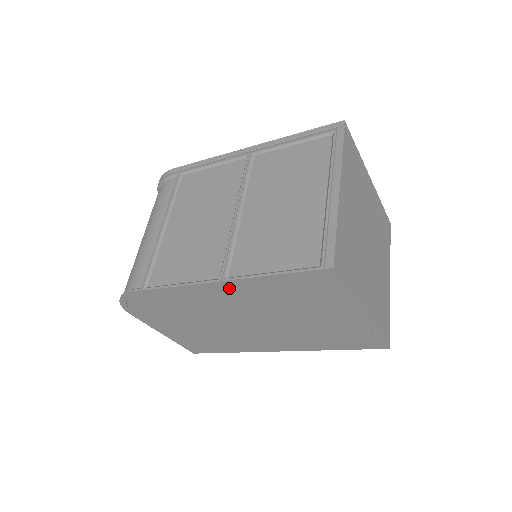
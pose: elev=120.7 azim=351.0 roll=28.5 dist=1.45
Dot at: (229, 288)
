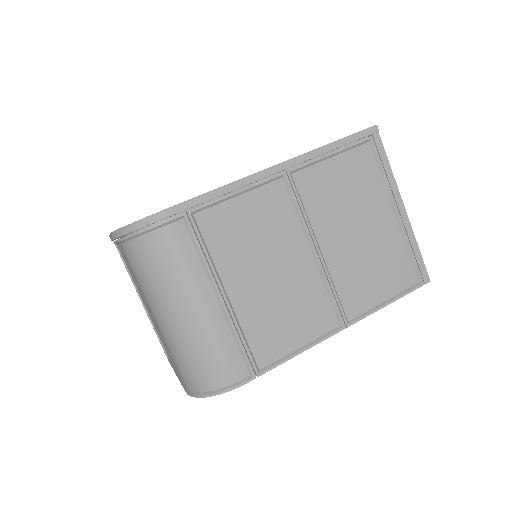
Dot at: occluded
